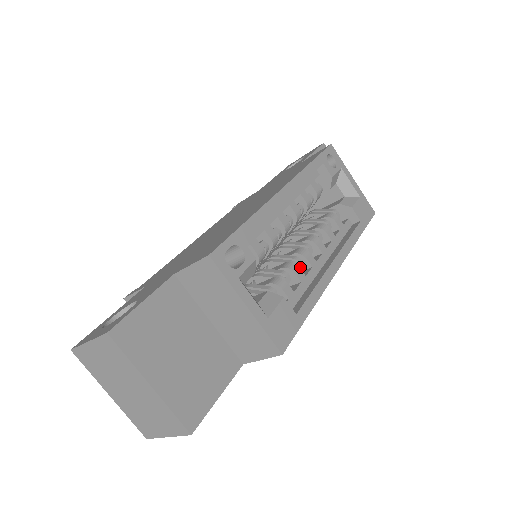
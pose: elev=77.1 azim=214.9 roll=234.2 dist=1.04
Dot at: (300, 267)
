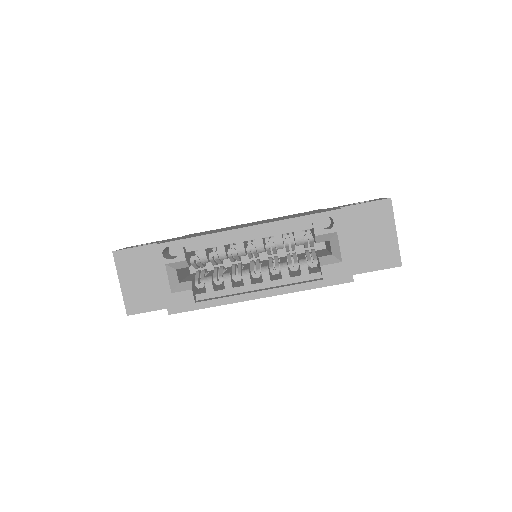
Dot at: occluded
